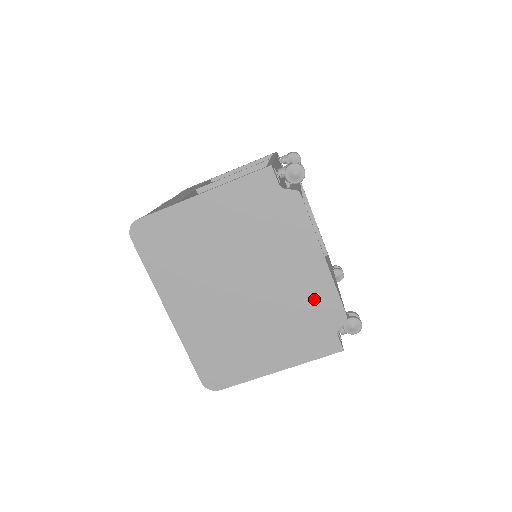
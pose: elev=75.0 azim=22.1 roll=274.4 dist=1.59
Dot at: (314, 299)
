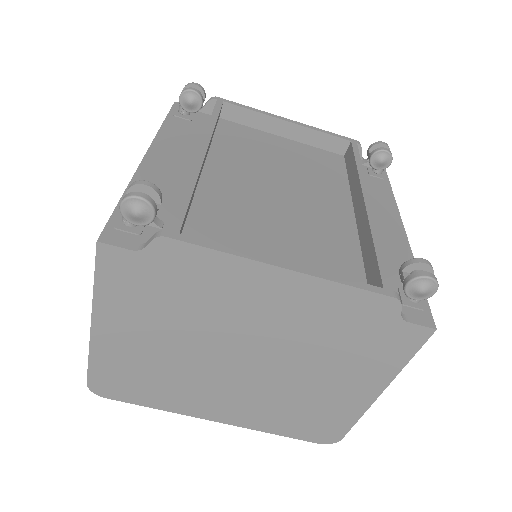
Dot at: (330, 313)
